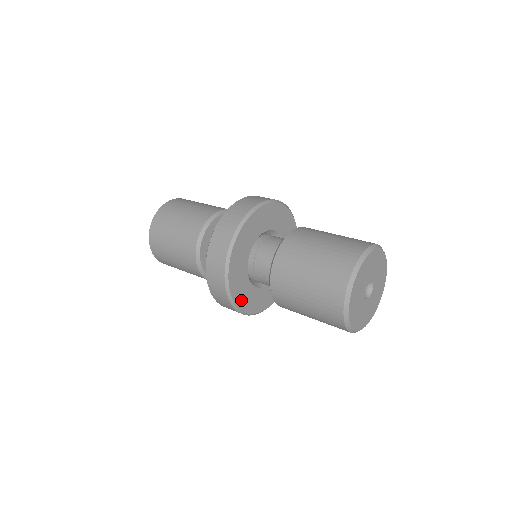
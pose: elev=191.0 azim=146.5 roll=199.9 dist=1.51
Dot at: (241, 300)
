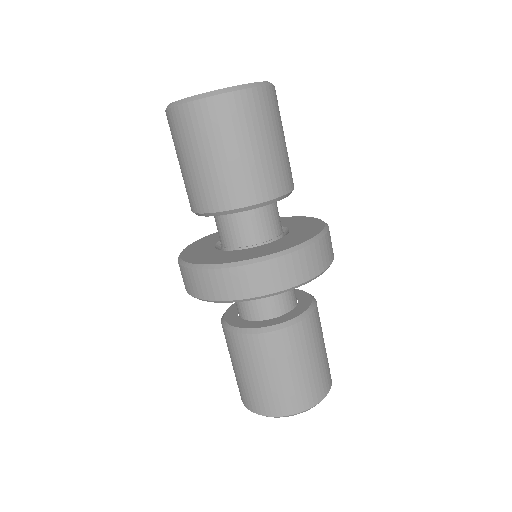
Dot at: occluded
